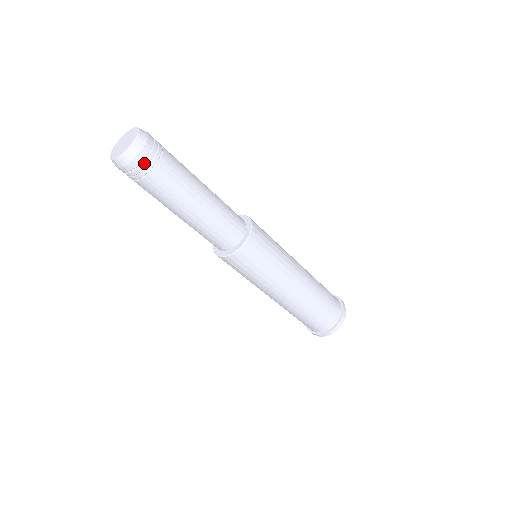
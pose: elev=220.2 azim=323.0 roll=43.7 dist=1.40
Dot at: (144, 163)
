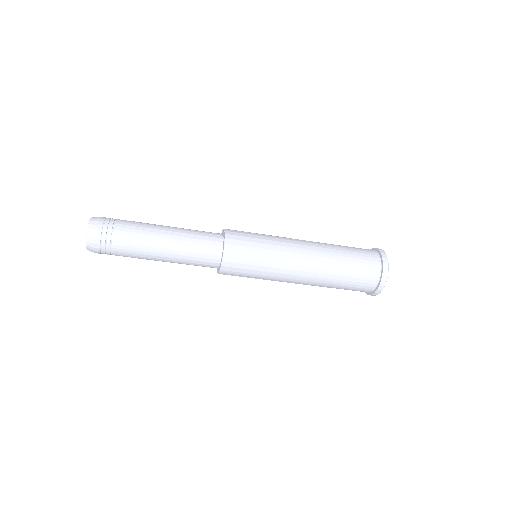
Dot at: (104, 230)
